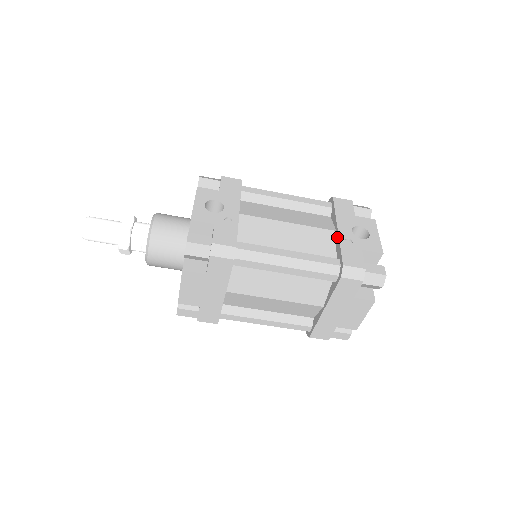
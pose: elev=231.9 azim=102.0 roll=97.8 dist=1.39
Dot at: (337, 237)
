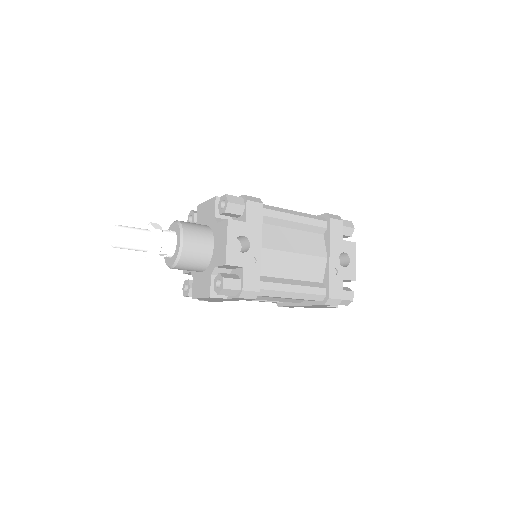
Dot at: (327, 266)
